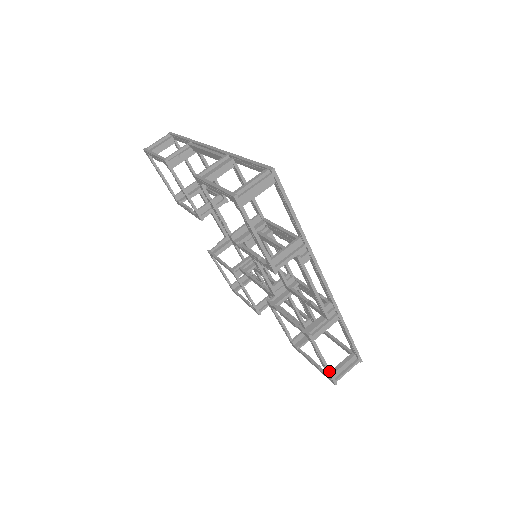
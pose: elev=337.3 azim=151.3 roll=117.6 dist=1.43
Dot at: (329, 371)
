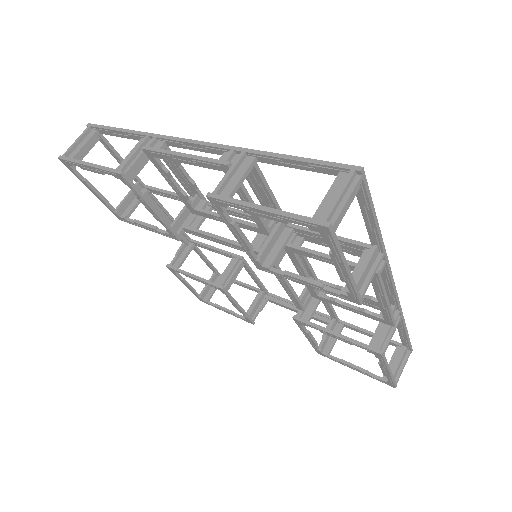
Dot at: (289, 215)
